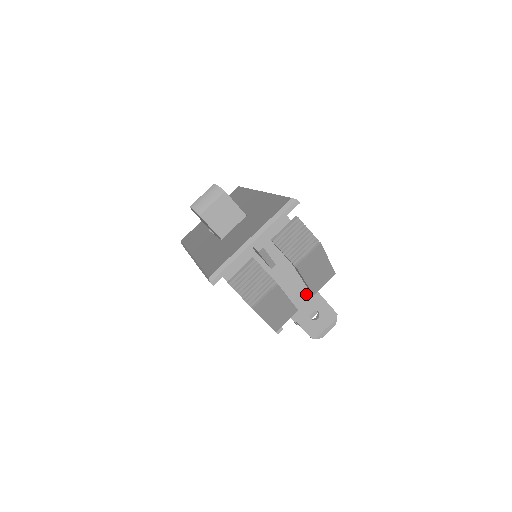
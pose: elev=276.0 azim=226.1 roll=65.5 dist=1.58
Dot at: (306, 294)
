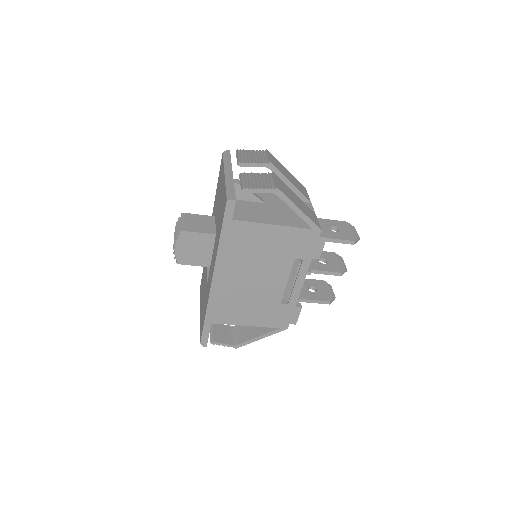
Dot at: occluded
